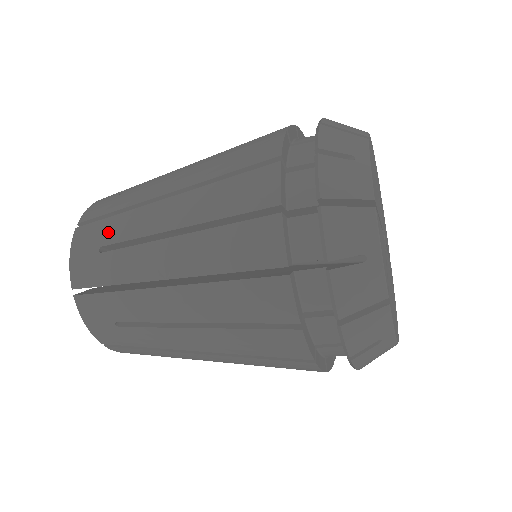
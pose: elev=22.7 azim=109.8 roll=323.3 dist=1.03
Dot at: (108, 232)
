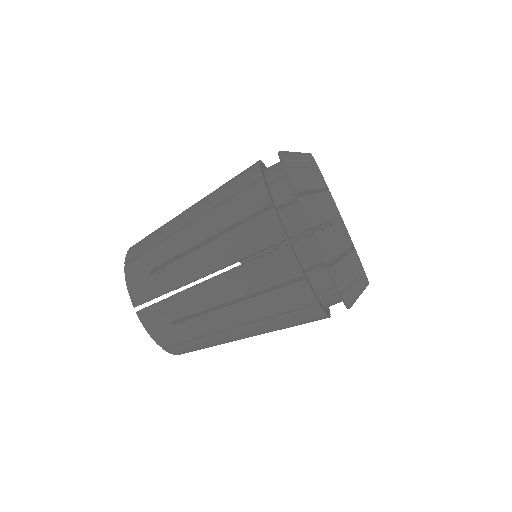
Dot at: (157, 229)
